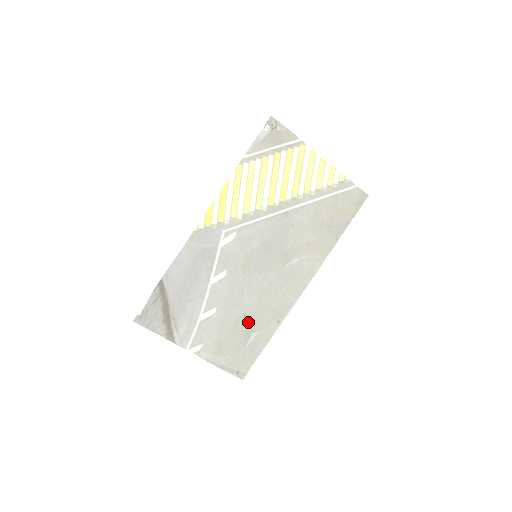
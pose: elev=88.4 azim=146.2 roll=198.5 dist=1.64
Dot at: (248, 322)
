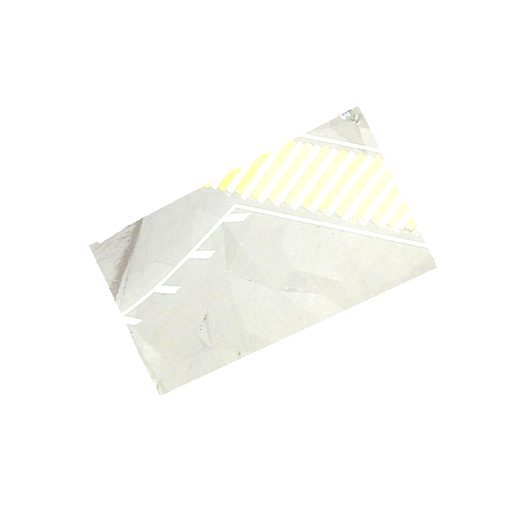
Dot at: (205, 329)
